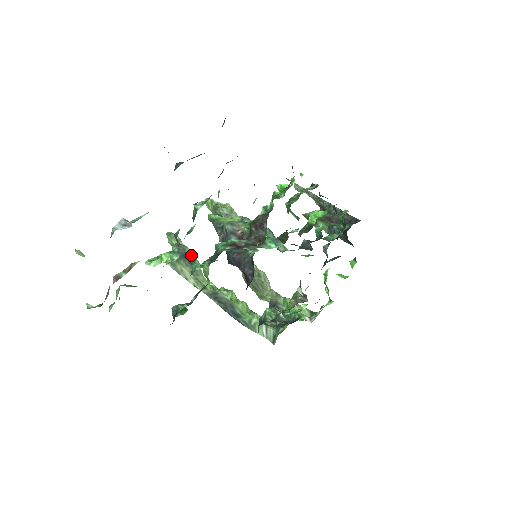
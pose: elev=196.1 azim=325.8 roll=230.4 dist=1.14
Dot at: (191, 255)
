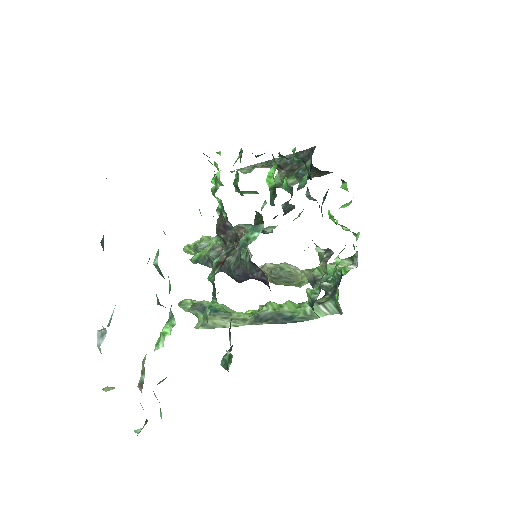
Dot at: occluded
